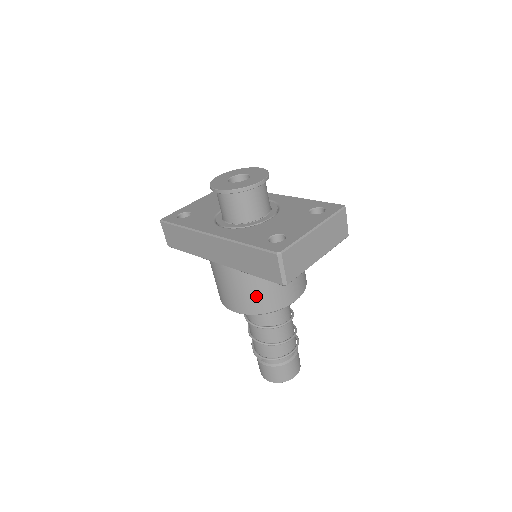
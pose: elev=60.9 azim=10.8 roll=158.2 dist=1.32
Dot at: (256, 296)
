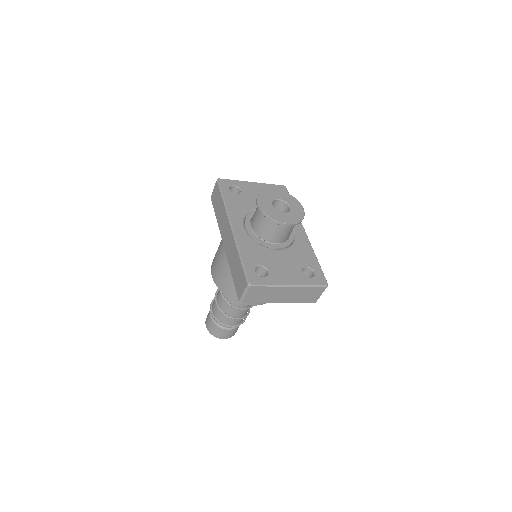
Dot at: (229, 283)
